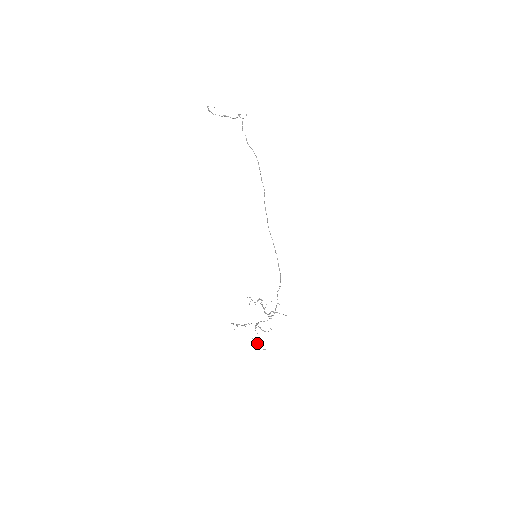
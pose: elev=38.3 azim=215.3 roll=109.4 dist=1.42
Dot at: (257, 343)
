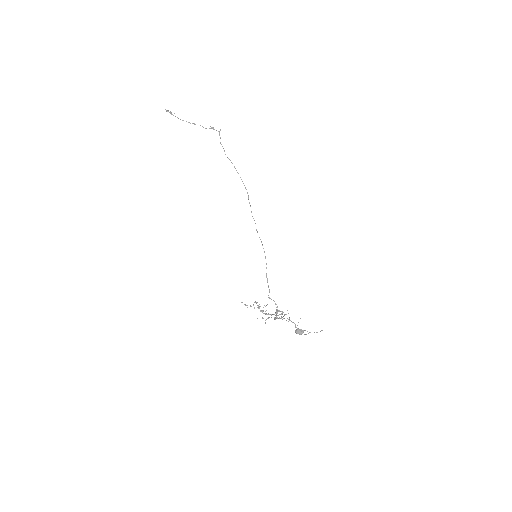
Dot at: (298, 332)
